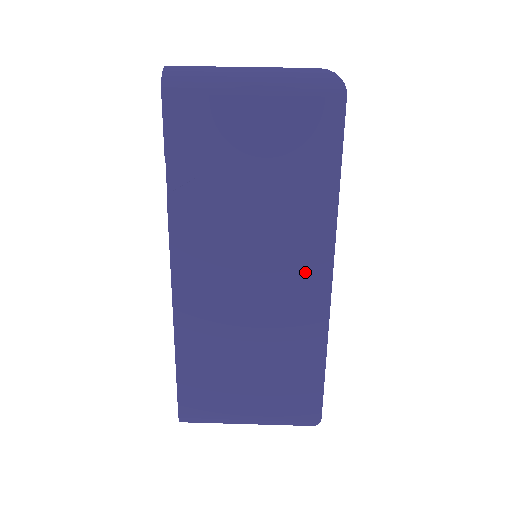
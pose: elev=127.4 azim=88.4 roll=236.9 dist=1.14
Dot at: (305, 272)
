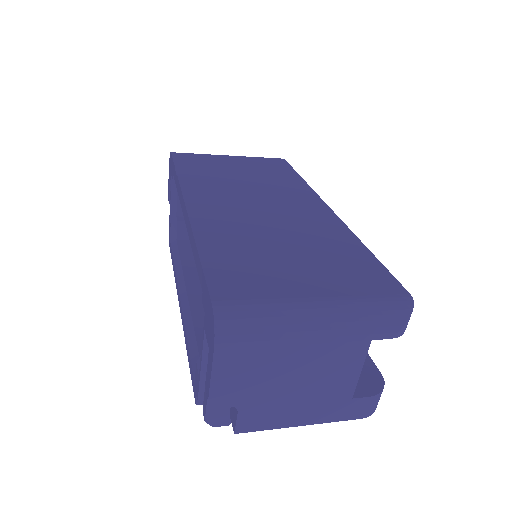
Dot at: (305, 205)
